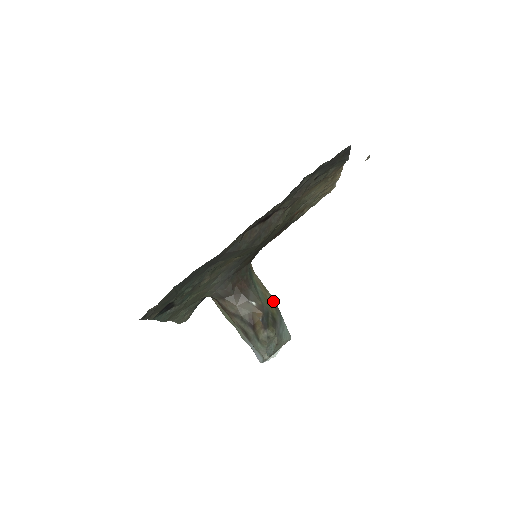
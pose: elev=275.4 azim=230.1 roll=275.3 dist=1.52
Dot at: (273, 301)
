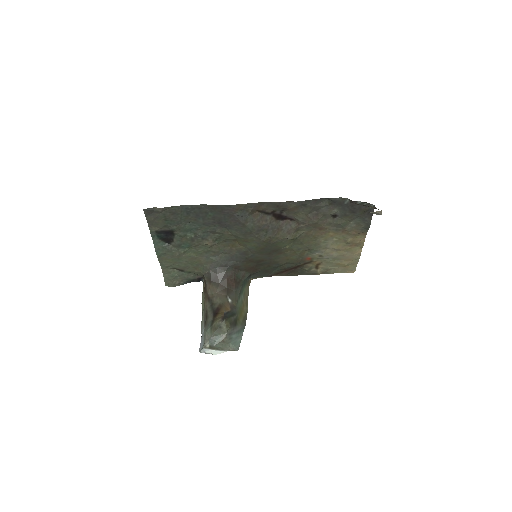
Dot at: (246, 315)
